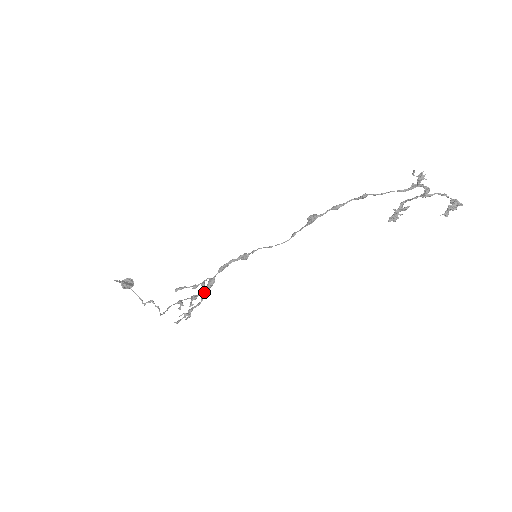
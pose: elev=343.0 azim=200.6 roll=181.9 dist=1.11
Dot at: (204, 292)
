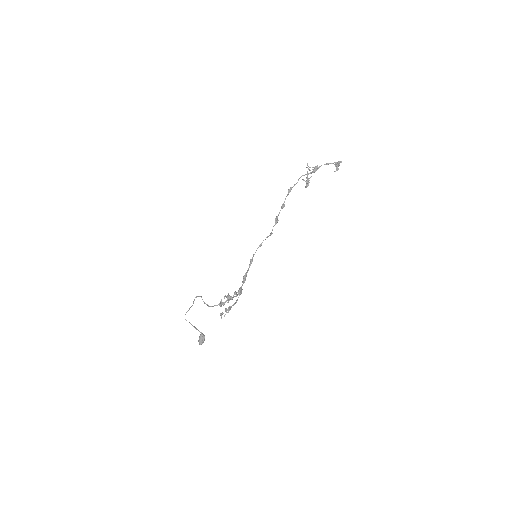
Dot at: (236, 295)
